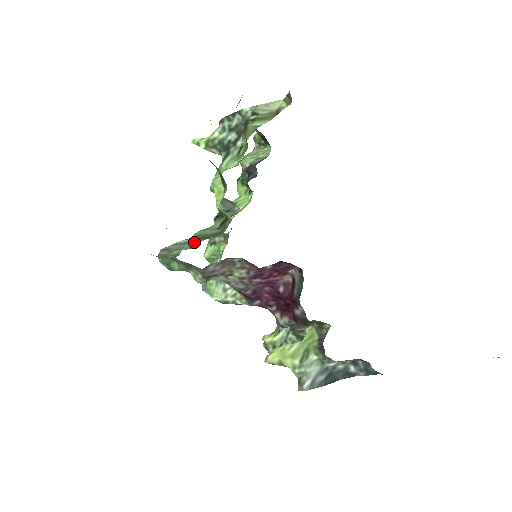
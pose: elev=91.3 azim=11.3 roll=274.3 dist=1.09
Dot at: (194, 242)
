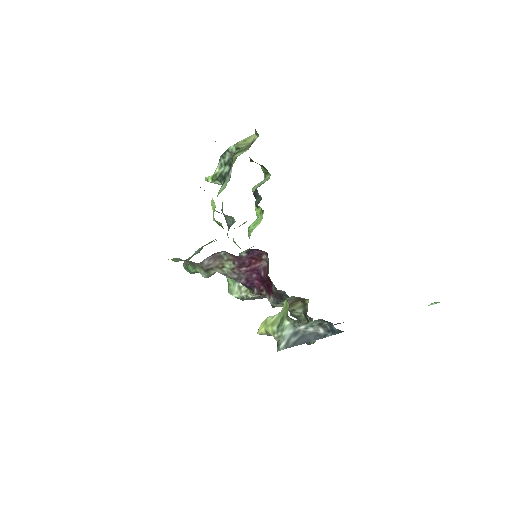
Dot at: (201, 248)
